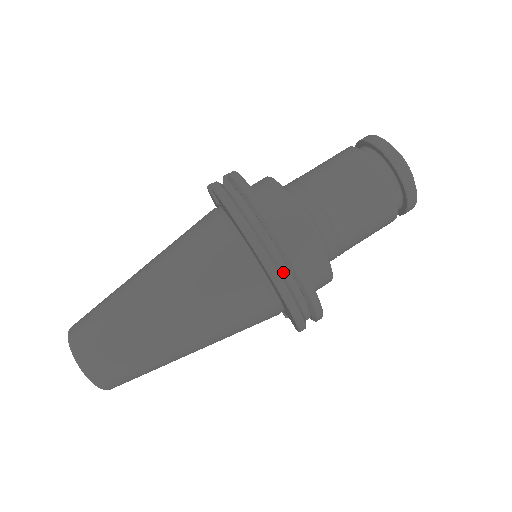
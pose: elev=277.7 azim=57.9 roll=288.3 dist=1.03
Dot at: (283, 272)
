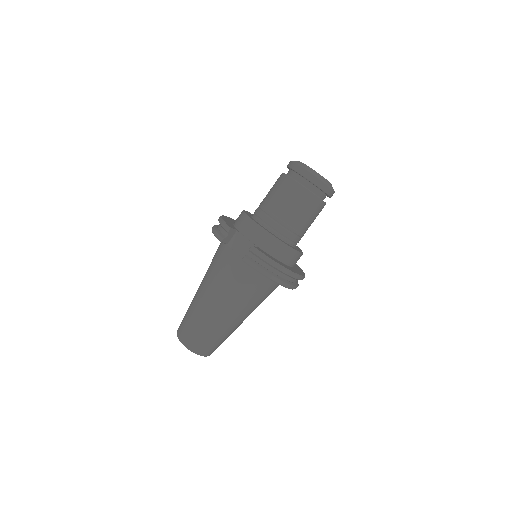
Dot at: (295, 282)
